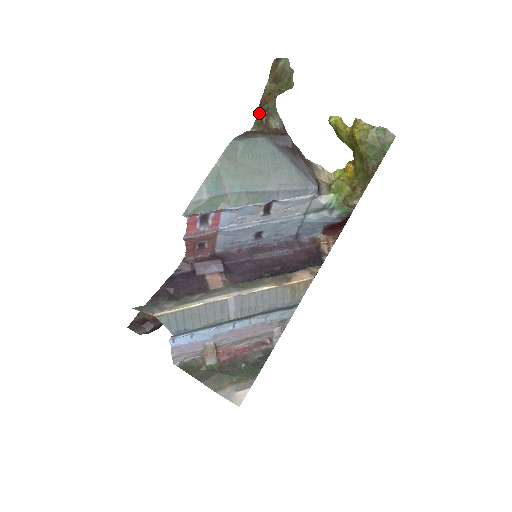
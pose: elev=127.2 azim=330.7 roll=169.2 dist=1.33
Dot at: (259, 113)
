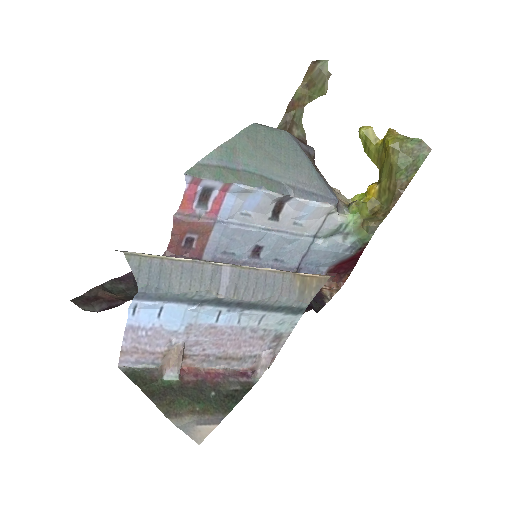
Dot at: (284, 119)
